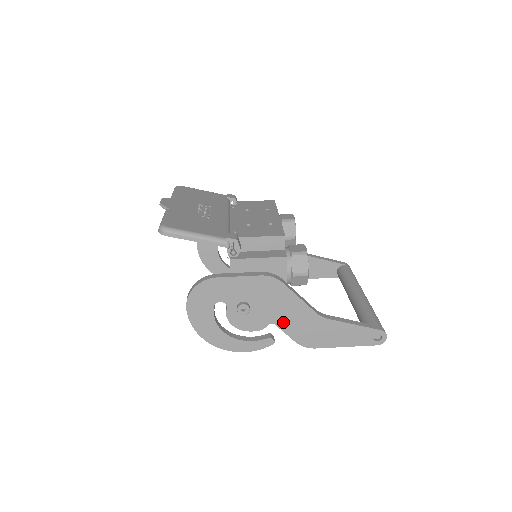
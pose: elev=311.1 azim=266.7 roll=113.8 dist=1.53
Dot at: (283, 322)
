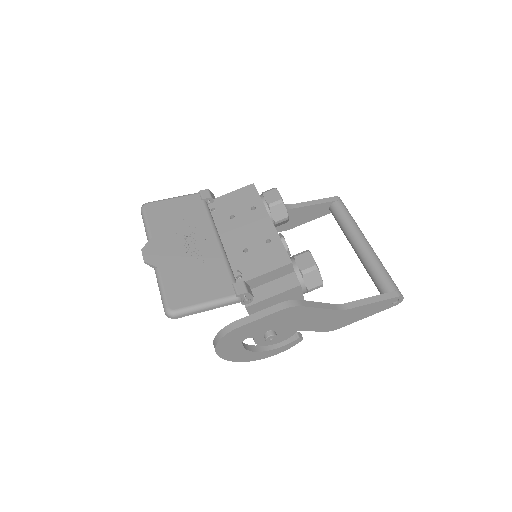
Dot at: (308, 326)
